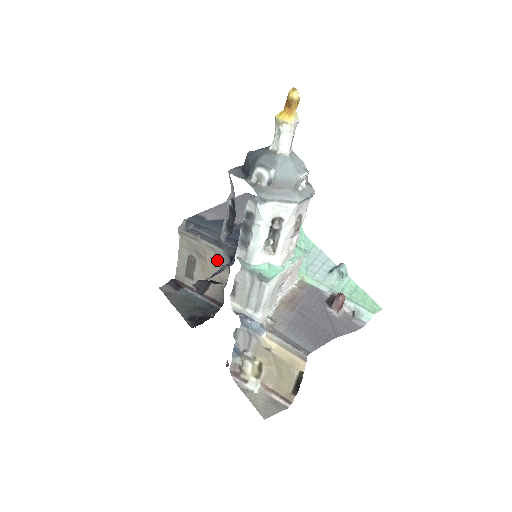
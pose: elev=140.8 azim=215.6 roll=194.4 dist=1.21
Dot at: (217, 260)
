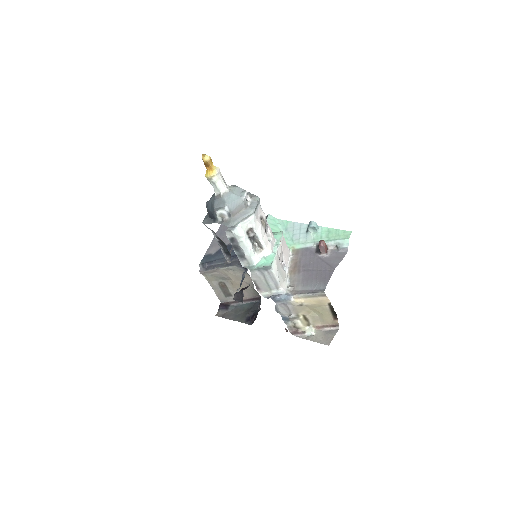
Dot at: (237, 274)
